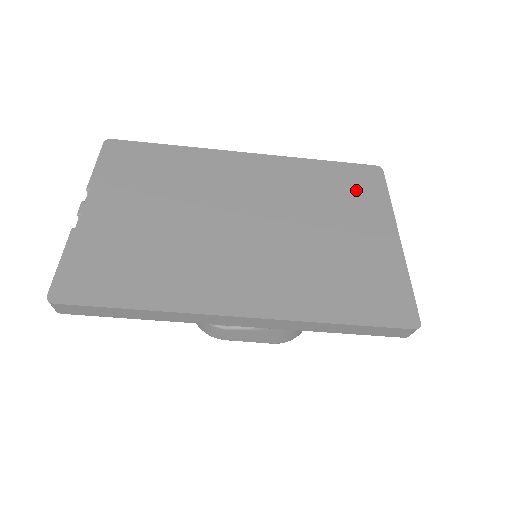
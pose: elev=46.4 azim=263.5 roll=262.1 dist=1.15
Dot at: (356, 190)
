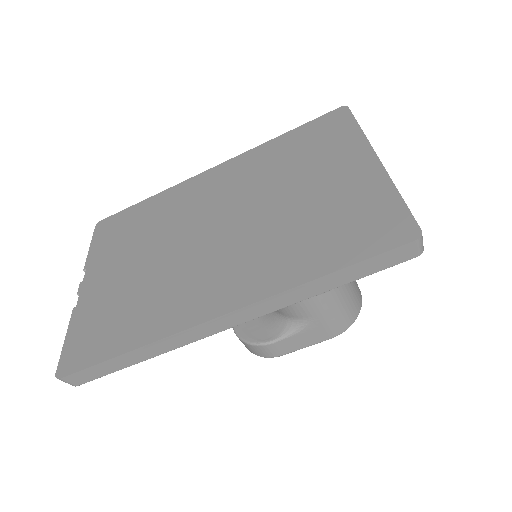
Dot at: (322, 140)
